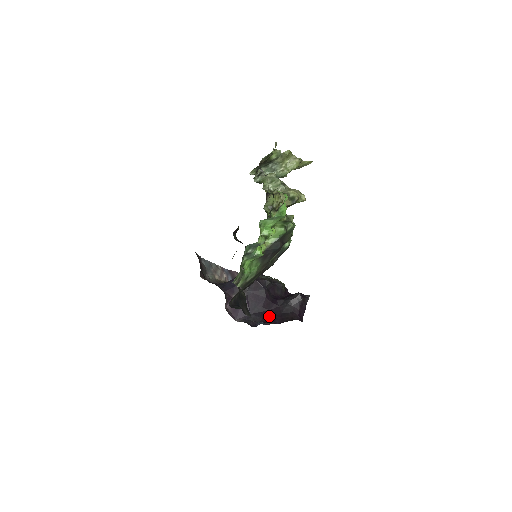
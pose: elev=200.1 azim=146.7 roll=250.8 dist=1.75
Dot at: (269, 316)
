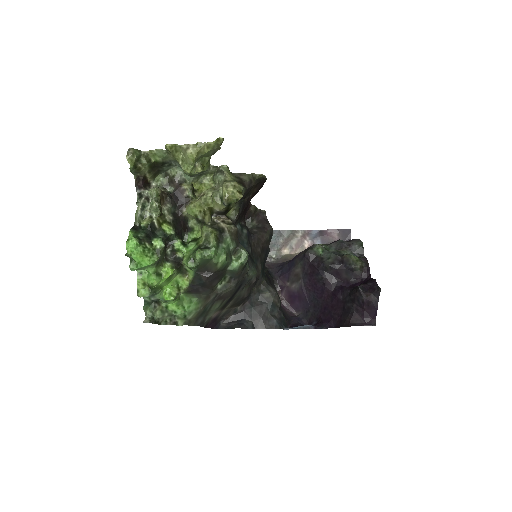
Dot at: (328, 313)
